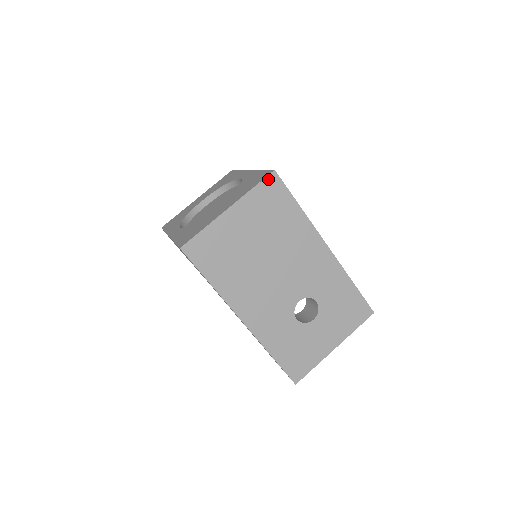
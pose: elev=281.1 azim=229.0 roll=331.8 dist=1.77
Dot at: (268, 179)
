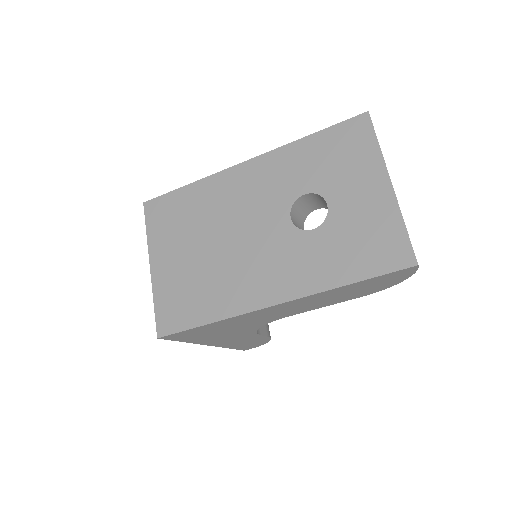
Dot at: (147, 213)
